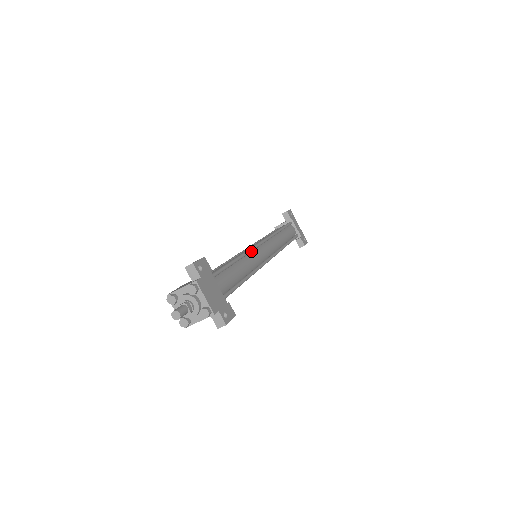
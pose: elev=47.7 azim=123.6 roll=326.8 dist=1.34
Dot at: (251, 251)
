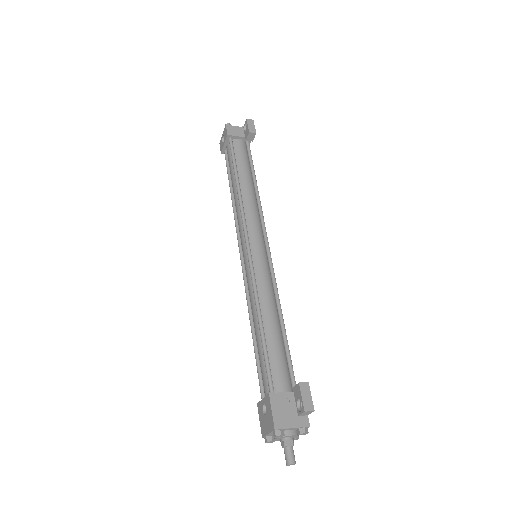
Dot at: (274, 279)
